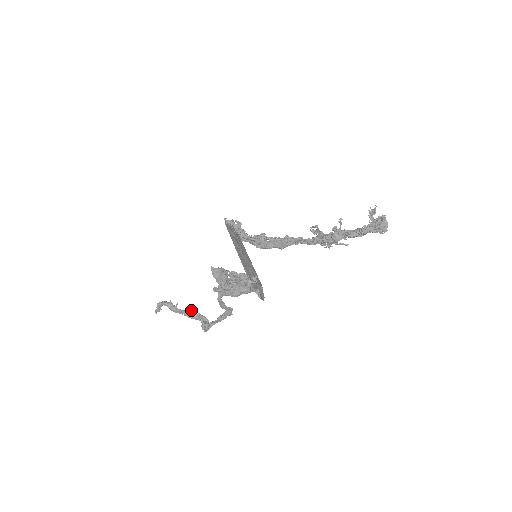
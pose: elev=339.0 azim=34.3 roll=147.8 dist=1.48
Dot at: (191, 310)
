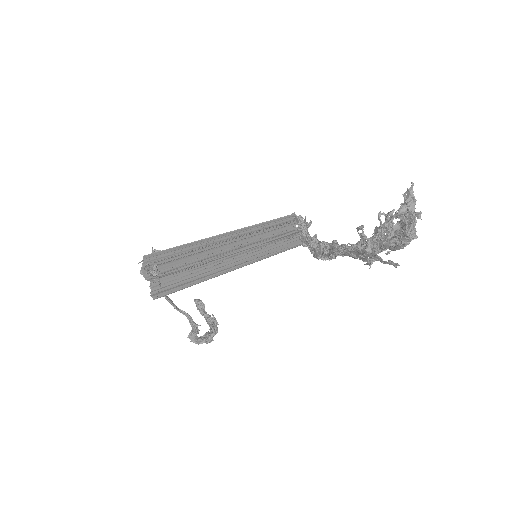
Dot at: (213, 316)
